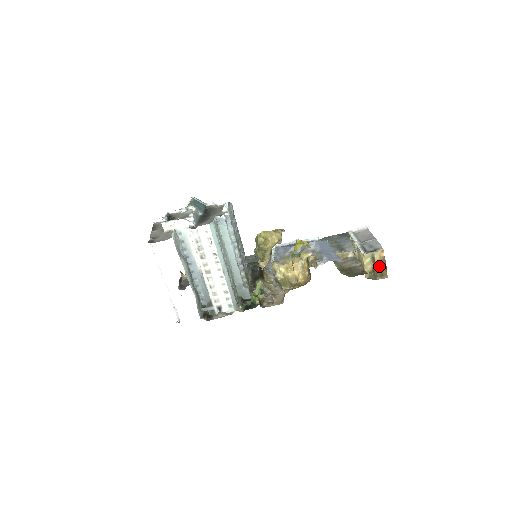
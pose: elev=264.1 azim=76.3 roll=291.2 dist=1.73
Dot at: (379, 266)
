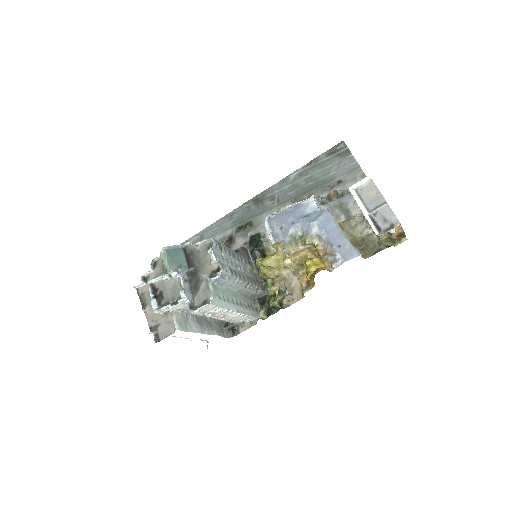
Dot at: (397, 236)
